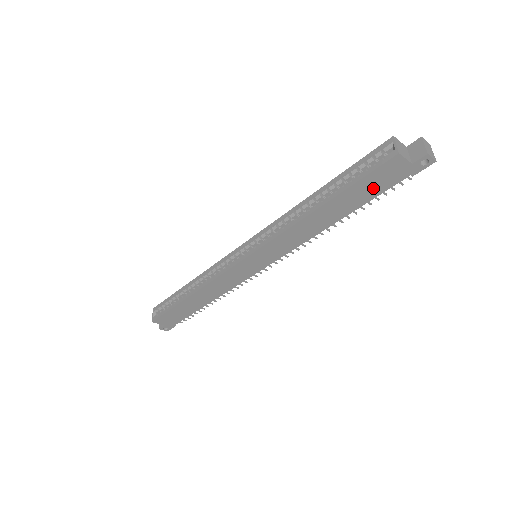
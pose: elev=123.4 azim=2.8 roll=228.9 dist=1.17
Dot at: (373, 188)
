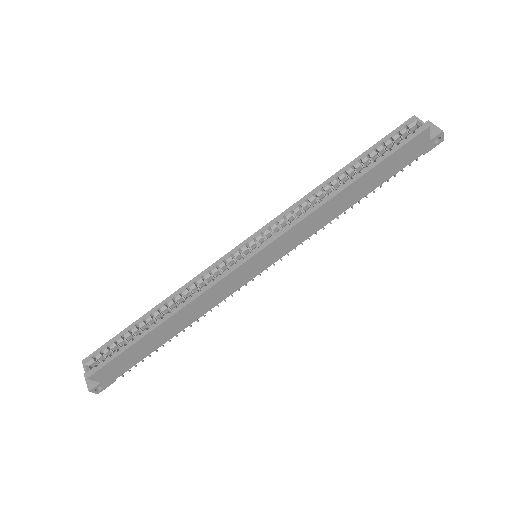
Dot at: (396, 165)
